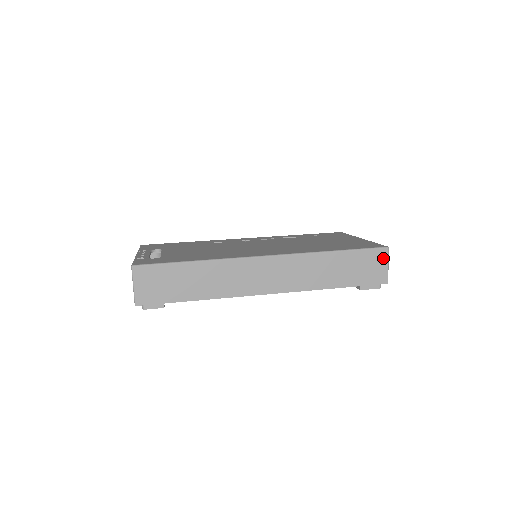
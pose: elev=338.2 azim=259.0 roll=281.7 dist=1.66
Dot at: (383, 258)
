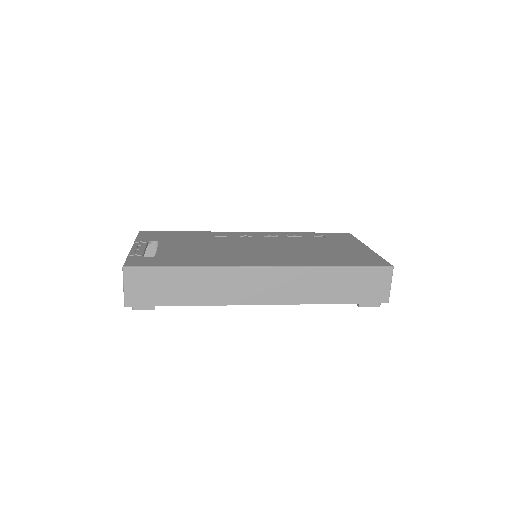
Dot at: (386, 277)
